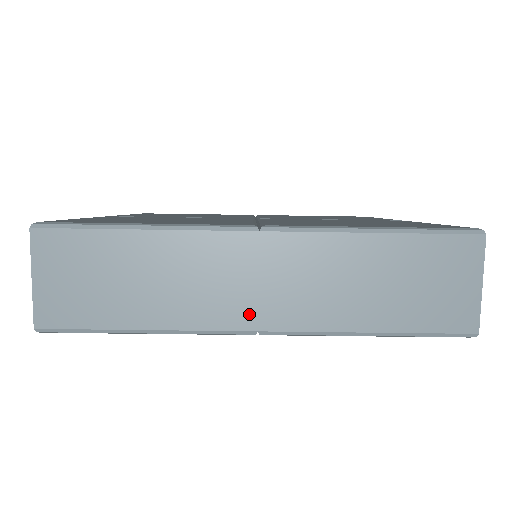
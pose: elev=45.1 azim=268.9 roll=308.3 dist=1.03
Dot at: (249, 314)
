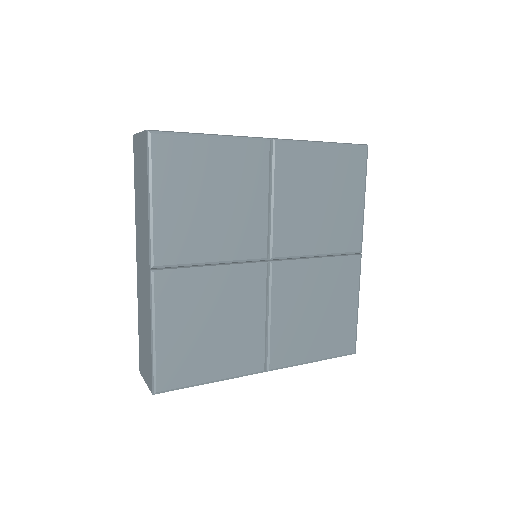
Dot at: occluded
